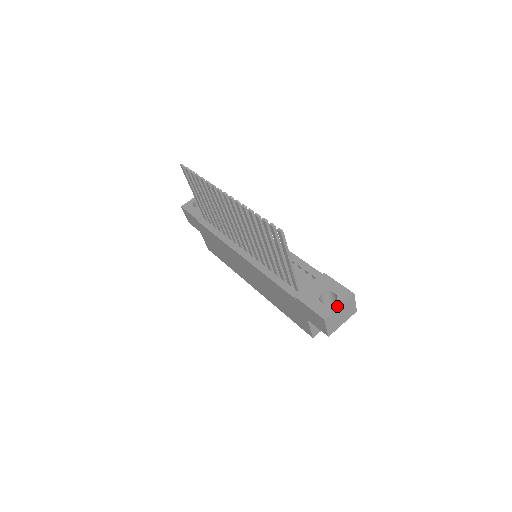
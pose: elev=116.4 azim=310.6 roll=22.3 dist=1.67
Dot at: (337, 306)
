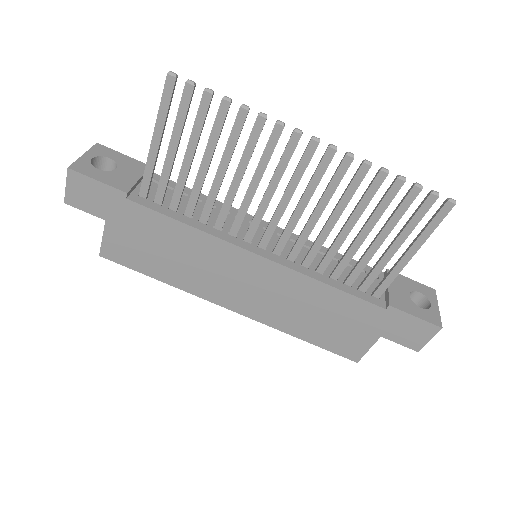
Dot at: (437, 308)
